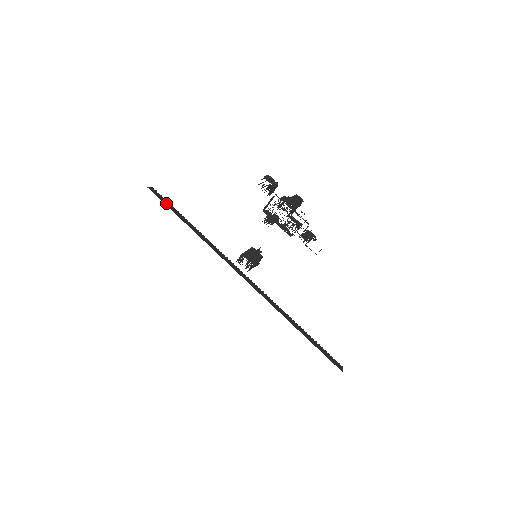
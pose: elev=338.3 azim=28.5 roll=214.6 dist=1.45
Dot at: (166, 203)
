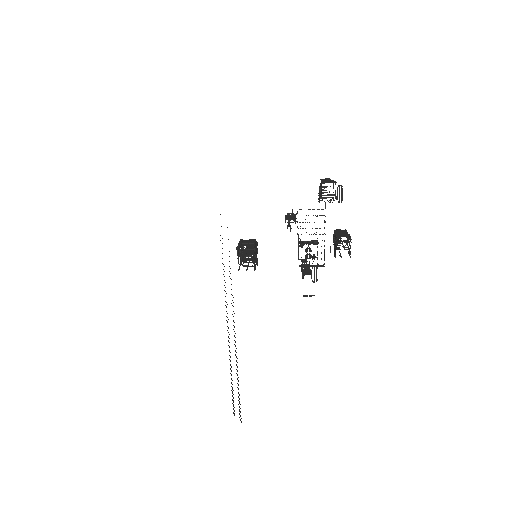
Dot at: occluded
